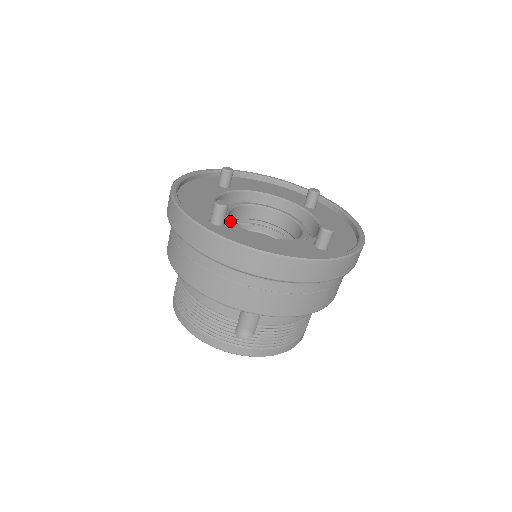
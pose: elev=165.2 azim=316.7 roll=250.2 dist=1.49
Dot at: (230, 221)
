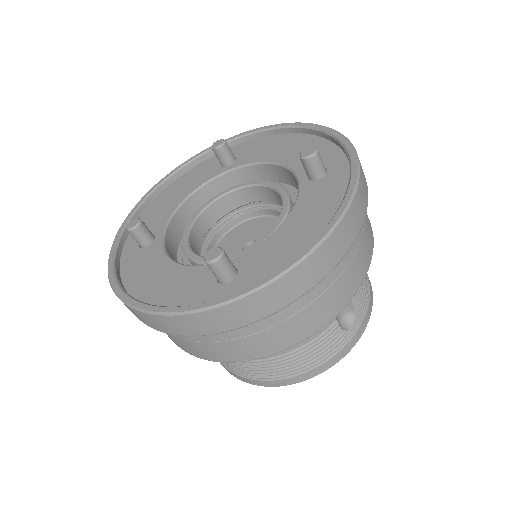
Dot at: occluded
